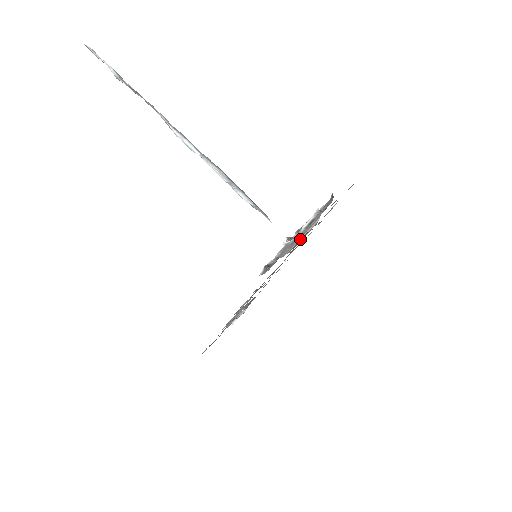
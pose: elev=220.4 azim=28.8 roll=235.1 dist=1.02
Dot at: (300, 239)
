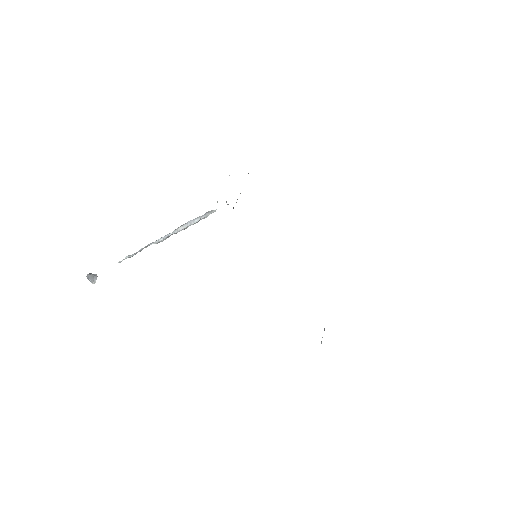
Dot at: occluded
